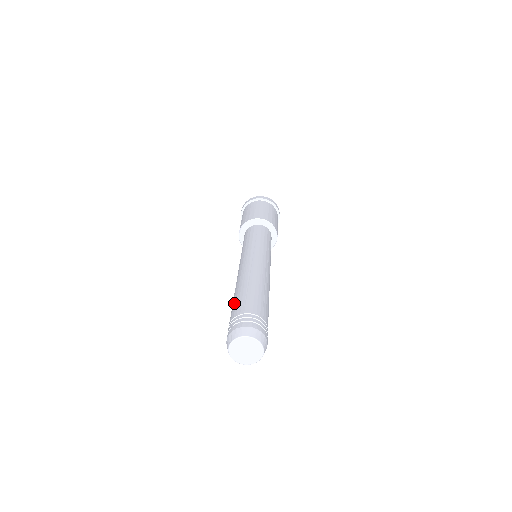
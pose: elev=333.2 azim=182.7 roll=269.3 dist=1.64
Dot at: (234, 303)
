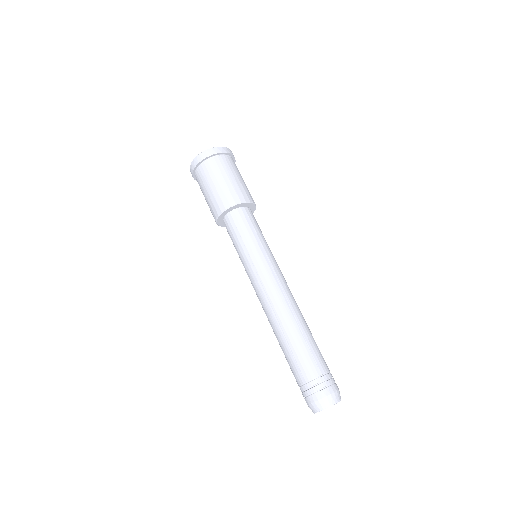
Dot at: (287, 361)
